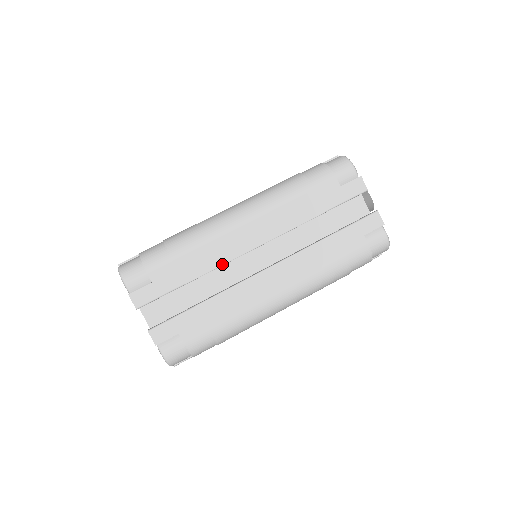
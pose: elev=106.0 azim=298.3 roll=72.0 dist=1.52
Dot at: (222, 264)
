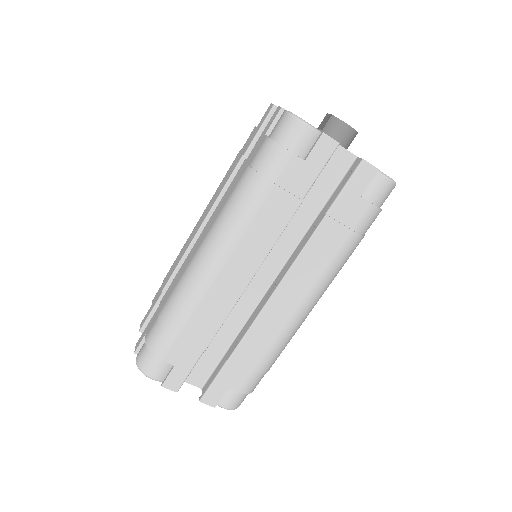
Dot at: (227, 314)
